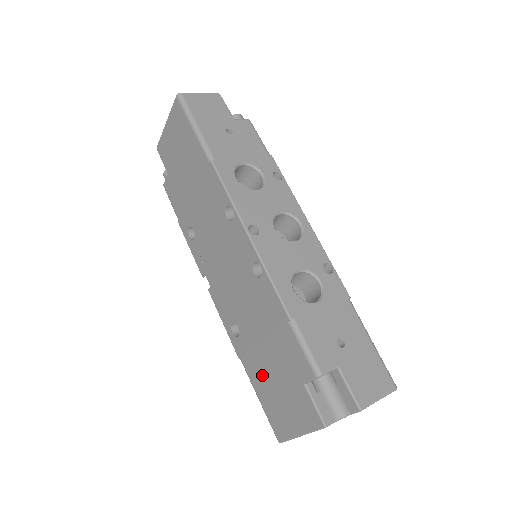
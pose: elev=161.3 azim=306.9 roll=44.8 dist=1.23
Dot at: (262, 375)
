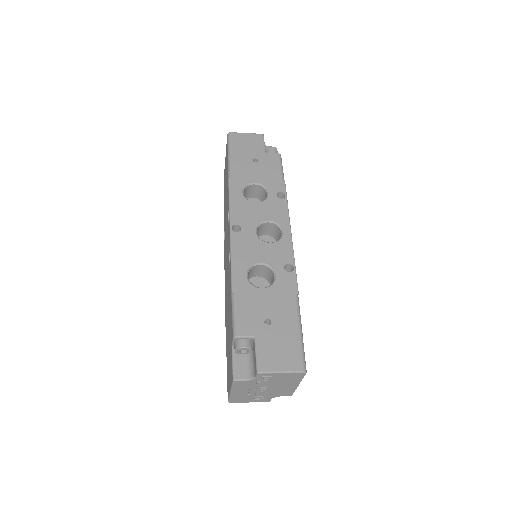
Dot at: (227, 343)
